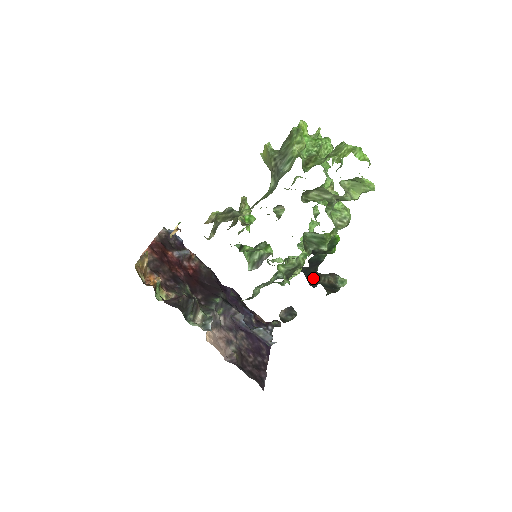
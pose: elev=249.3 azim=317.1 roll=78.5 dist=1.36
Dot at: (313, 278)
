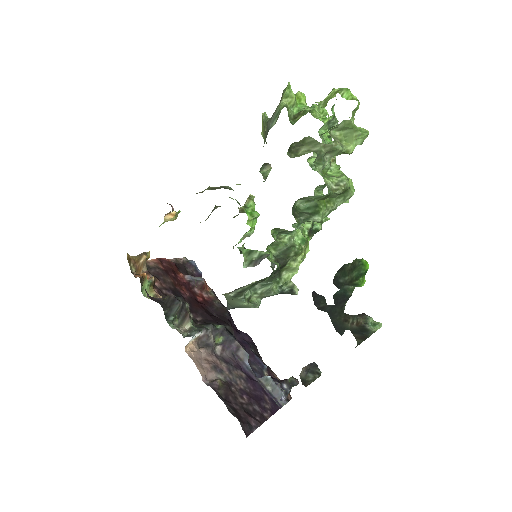
Dot at: (339, 320)
